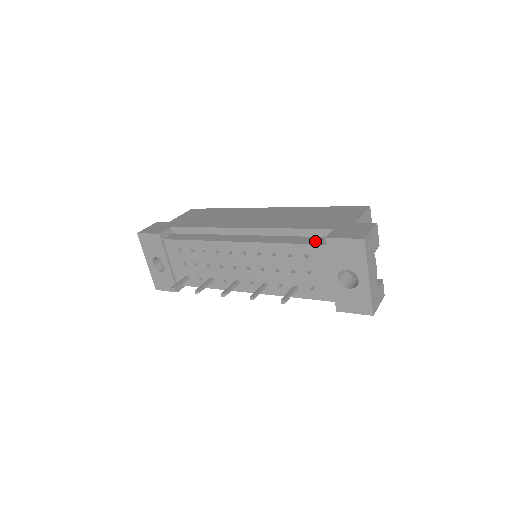
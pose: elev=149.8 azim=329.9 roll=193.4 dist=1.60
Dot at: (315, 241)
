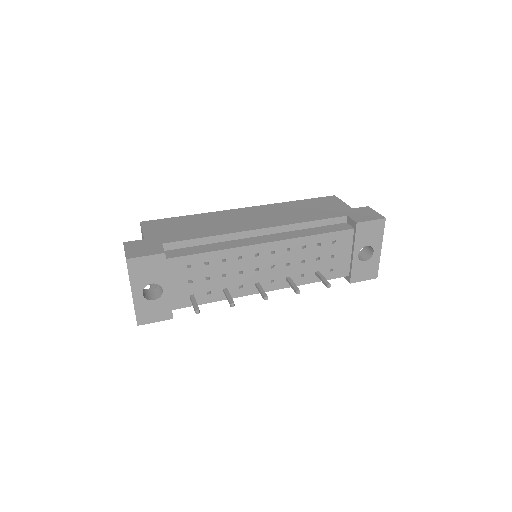
Dot at: (339, 228)
